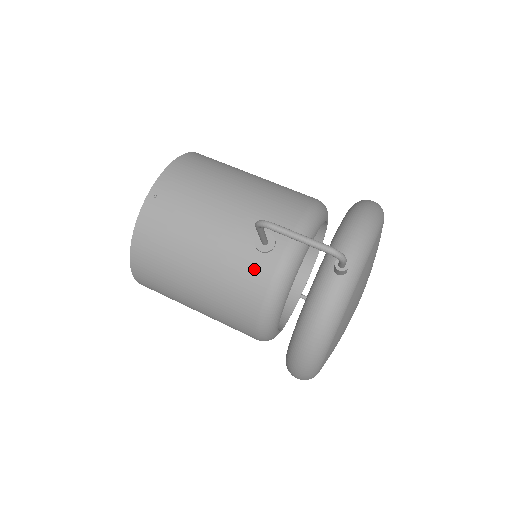
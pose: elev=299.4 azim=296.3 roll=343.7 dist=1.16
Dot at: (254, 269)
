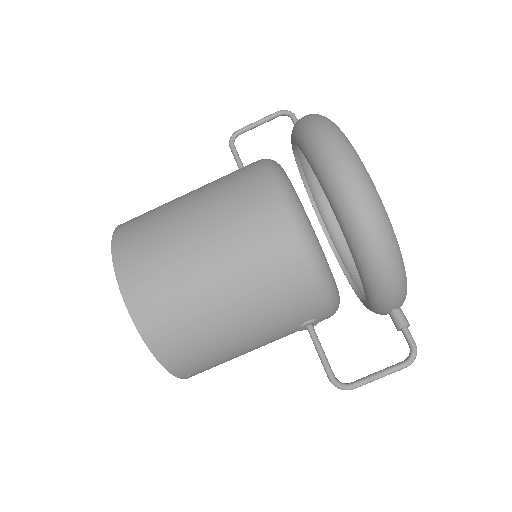
Dot at: occluded
